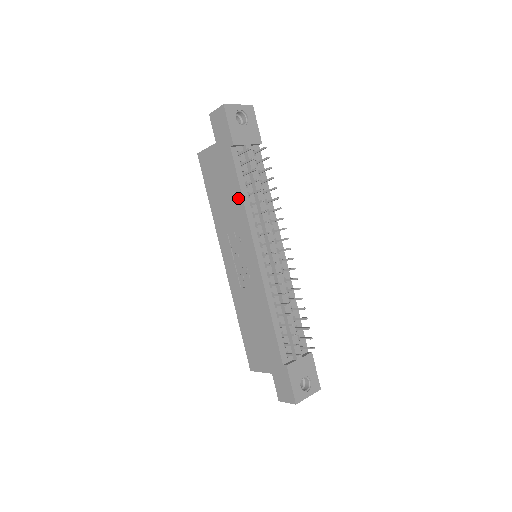
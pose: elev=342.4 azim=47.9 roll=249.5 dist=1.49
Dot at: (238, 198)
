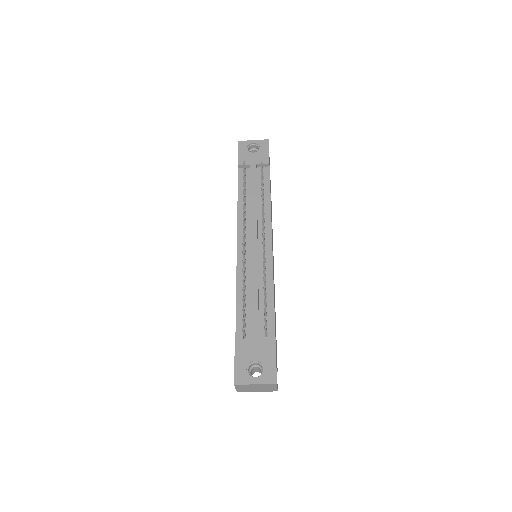
Dot at: occluded
